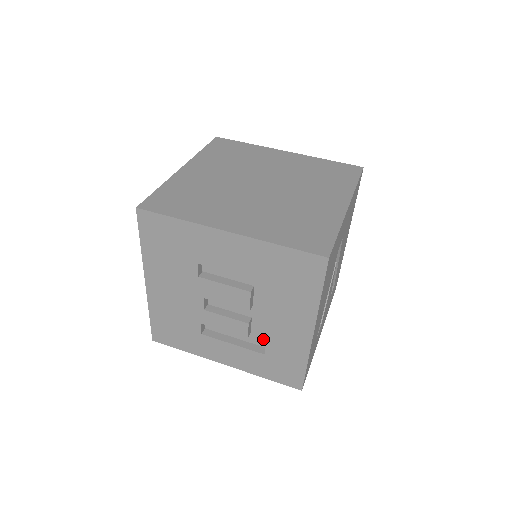
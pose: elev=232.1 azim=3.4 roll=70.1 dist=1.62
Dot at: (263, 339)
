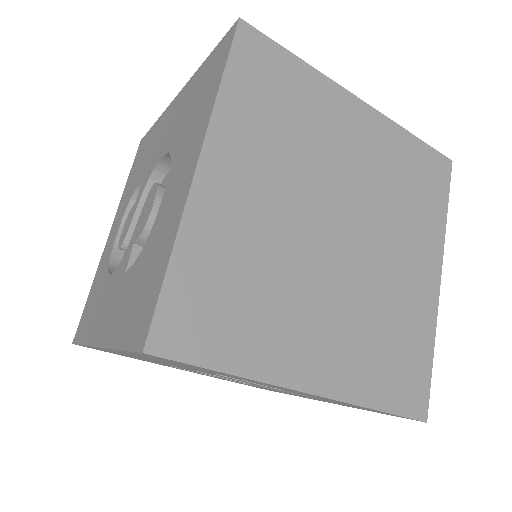
Dot at: occluded
